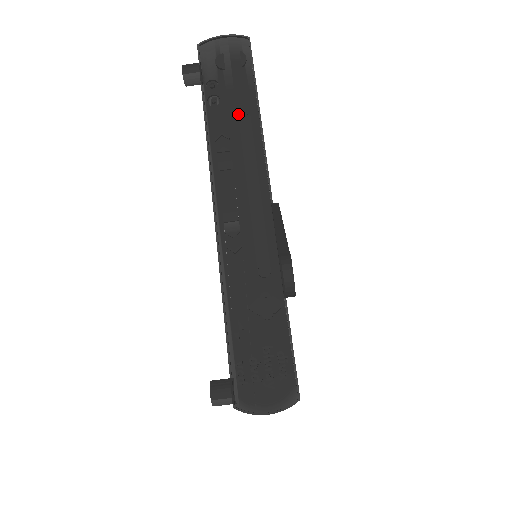
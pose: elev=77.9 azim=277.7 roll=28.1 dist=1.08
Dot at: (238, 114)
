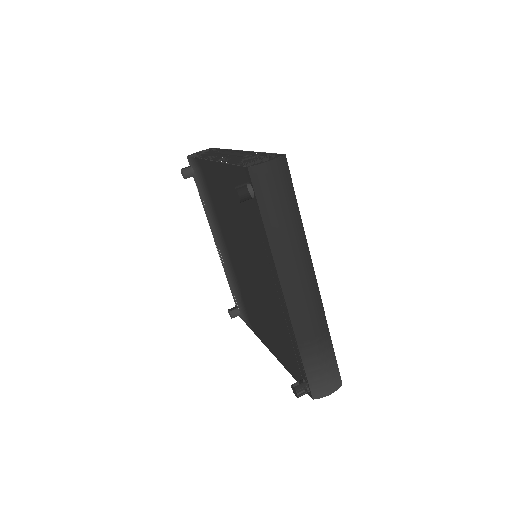
Dot at: occluded
